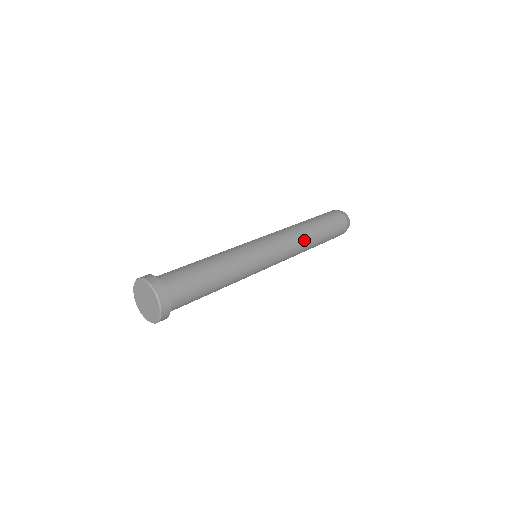
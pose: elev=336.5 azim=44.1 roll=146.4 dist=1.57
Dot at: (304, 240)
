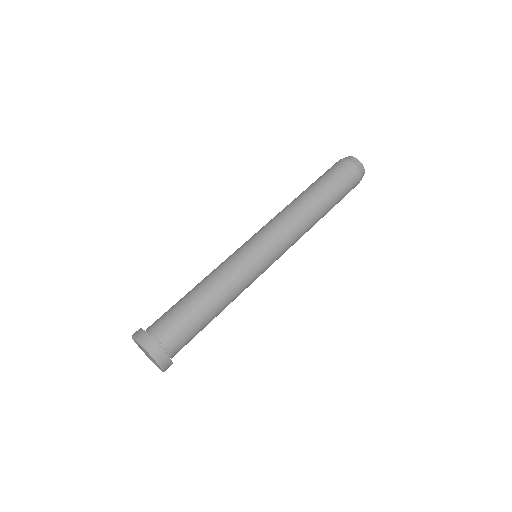
Dot at: (309, 229)
